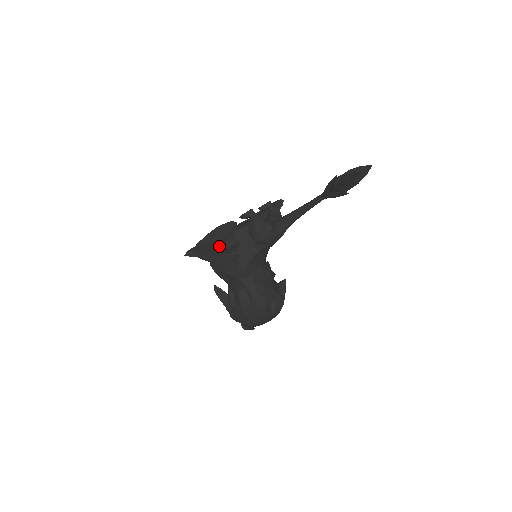
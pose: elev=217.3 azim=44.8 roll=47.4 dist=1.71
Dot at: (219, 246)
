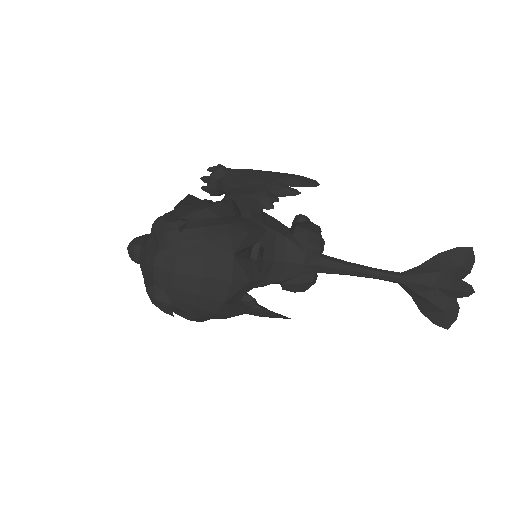
Dot at: (274, 178)
